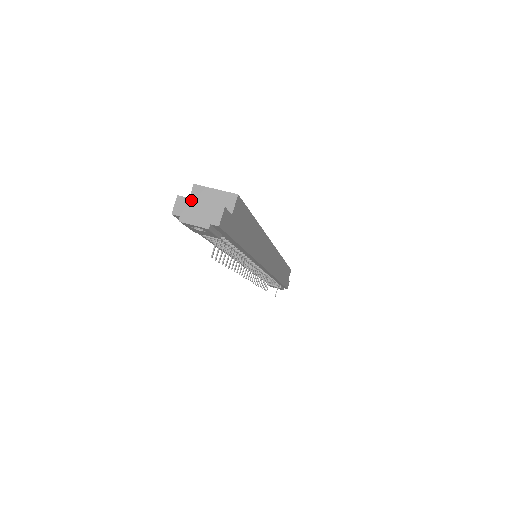
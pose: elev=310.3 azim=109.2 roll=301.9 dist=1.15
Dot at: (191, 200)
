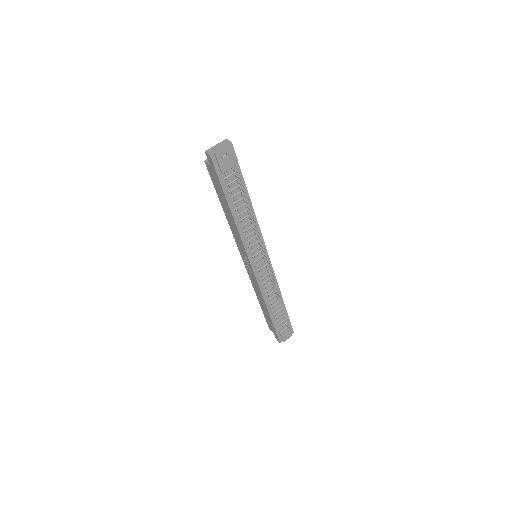
Dot at: (212, 148)
